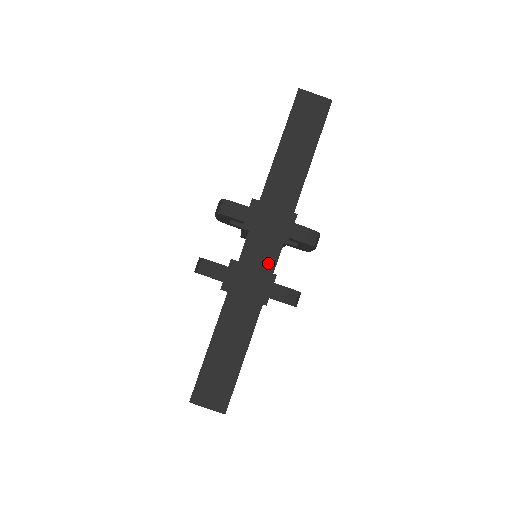
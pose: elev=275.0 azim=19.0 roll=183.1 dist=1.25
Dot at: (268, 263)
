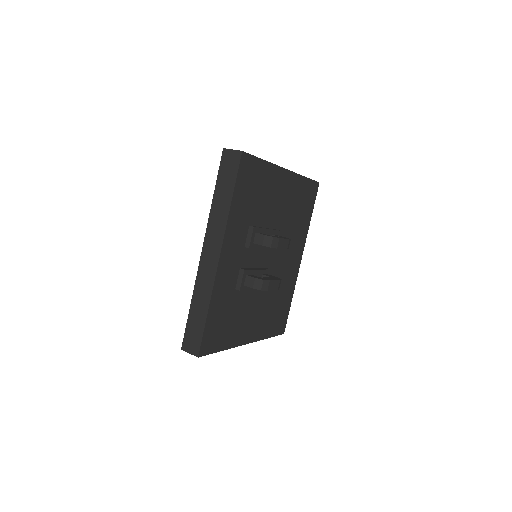
Dot at: (214, 264)
